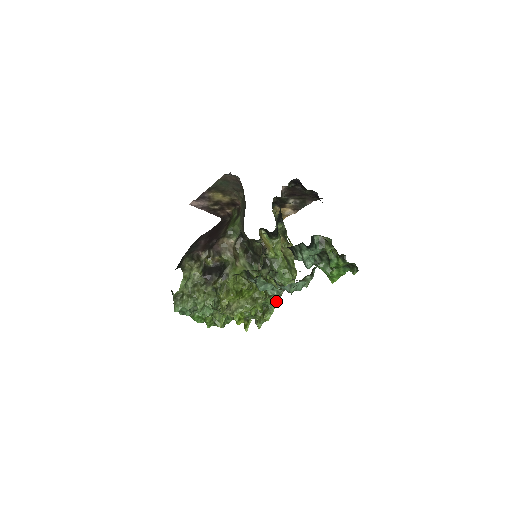
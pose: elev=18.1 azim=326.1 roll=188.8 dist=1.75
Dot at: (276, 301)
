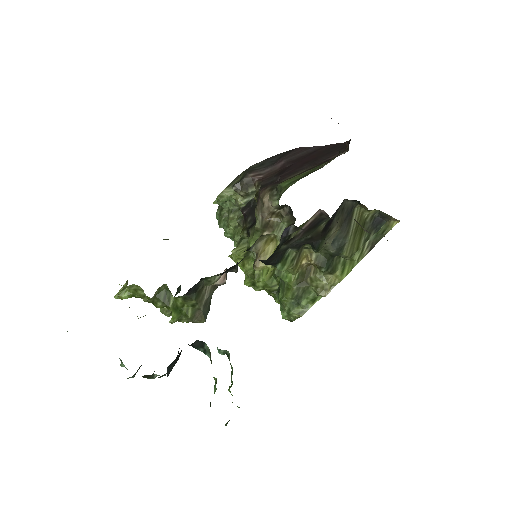
Dot at: occluded
